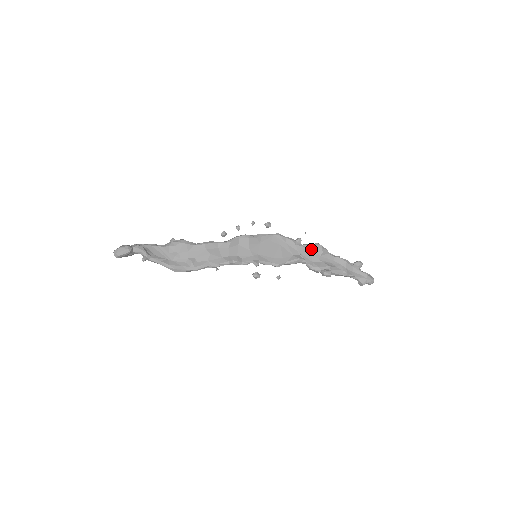
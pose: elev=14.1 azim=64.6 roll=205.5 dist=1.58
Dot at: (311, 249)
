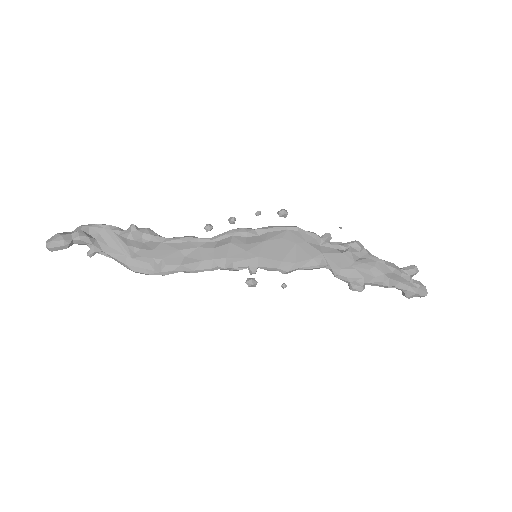
Dot at: (343, 251)
